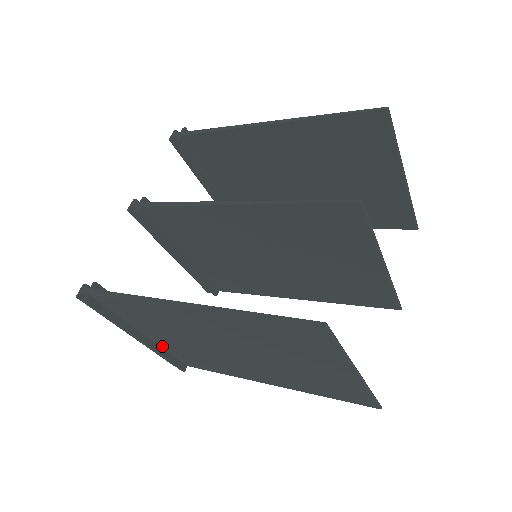
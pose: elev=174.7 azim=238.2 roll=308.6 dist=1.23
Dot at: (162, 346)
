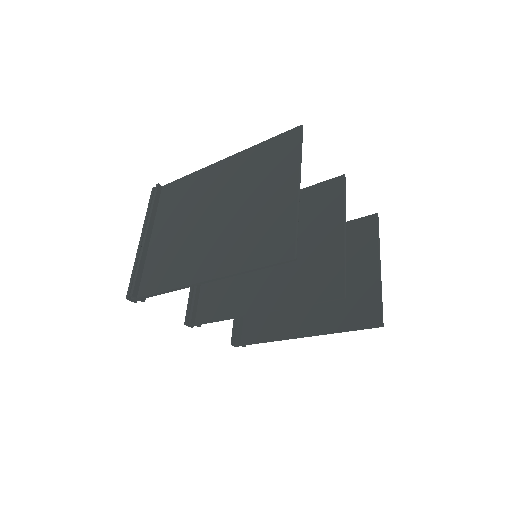
Dot at: (148, 256)
